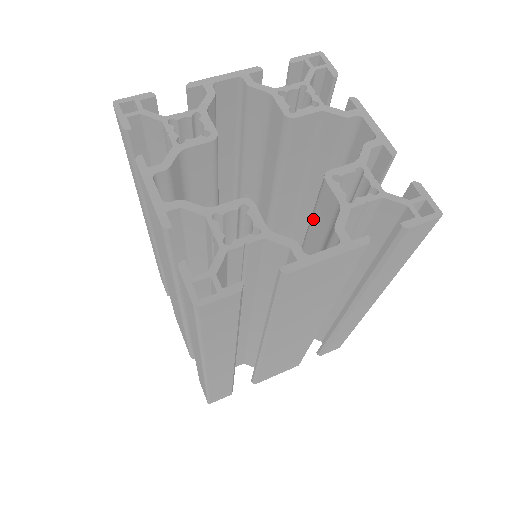
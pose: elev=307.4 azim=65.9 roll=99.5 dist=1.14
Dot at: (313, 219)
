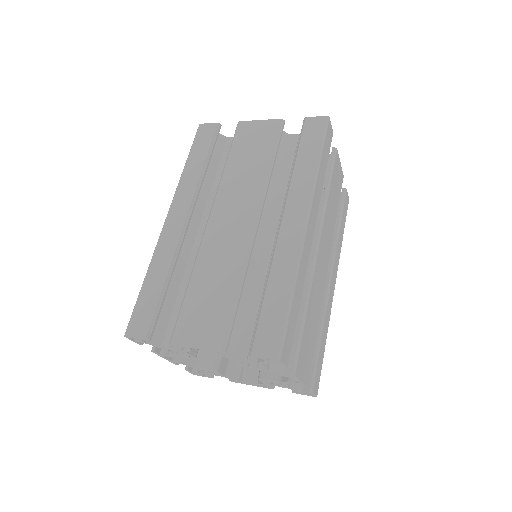
Dot at: occluded
